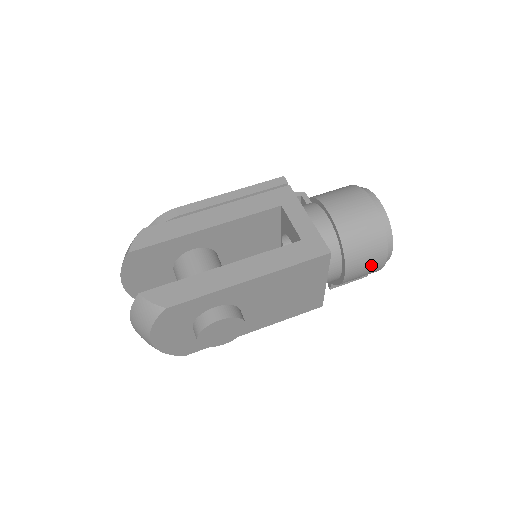
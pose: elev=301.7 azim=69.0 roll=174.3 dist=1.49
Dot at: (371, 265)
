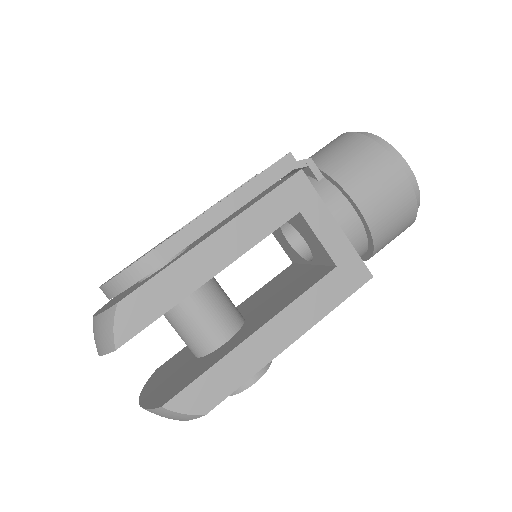
Dot at: occluded
